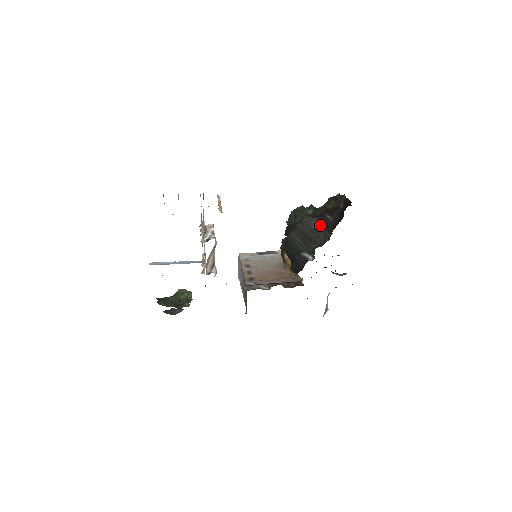
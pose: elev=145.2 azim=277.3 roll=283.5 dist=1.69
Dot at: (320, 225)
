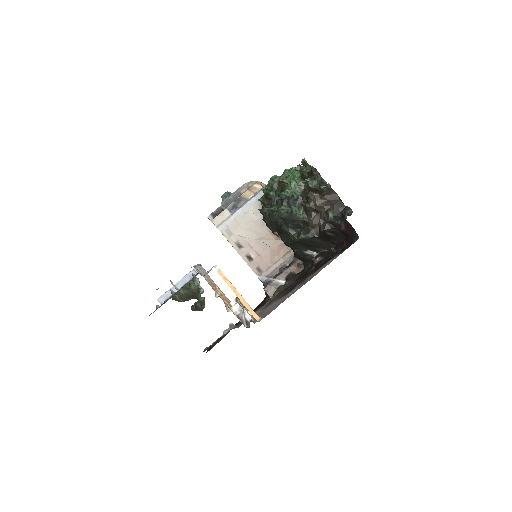
Dot at: (322, 240)
